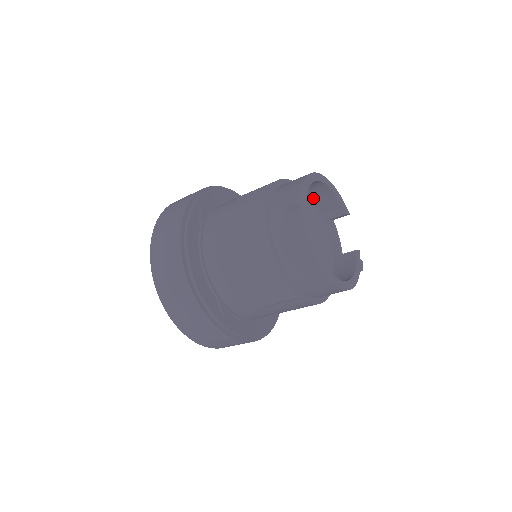
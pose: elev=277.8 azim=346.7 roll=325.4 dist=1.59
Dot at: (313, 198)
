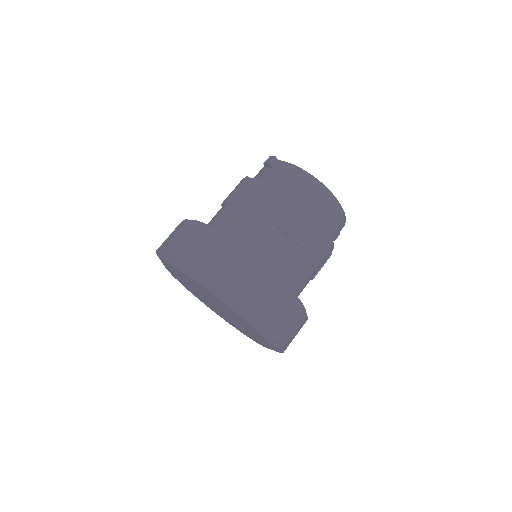
Dot at: occluded
